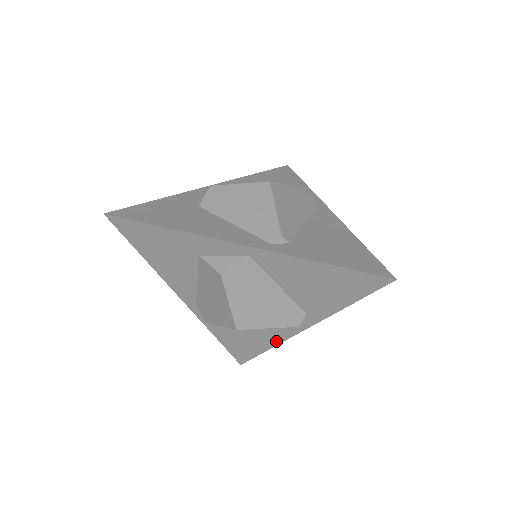
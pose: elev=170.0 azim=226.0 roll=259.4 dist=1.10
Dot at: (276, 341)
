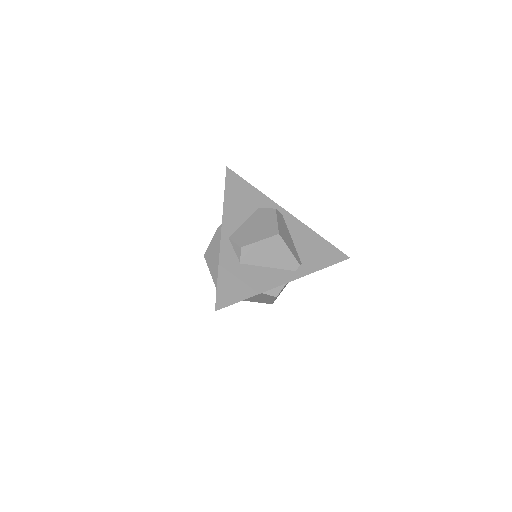
Dot at: occluded
